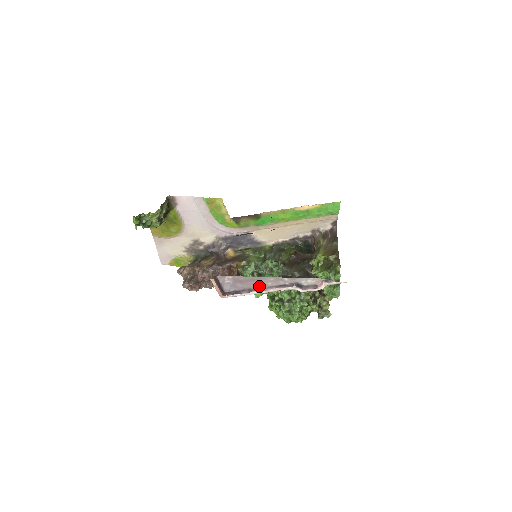
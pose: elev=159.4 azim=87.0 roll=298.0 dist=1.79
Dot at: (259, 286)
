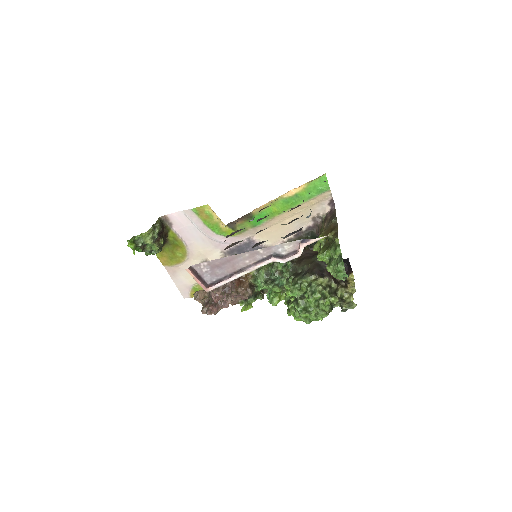
Dot at: (238, 268)
